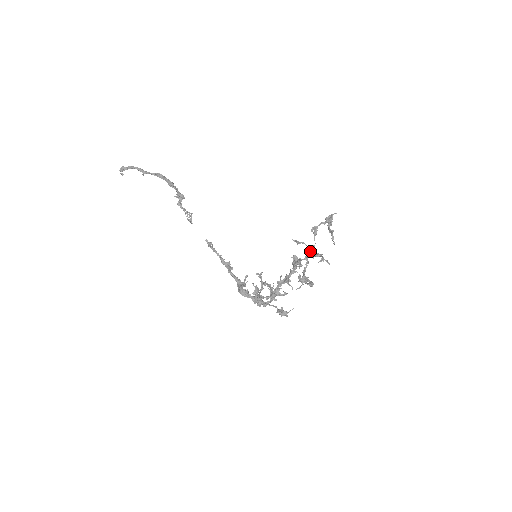
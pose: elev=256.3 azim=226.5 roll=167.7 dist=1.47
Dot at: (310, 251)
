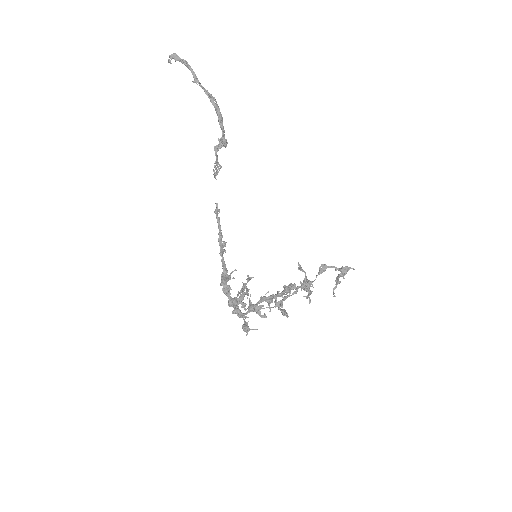
Dot at: (306, 285)
